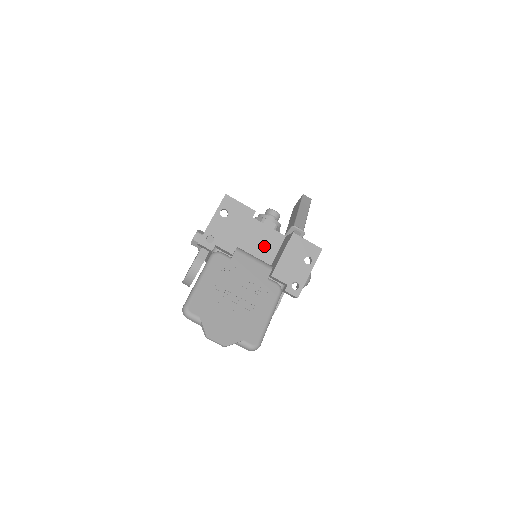
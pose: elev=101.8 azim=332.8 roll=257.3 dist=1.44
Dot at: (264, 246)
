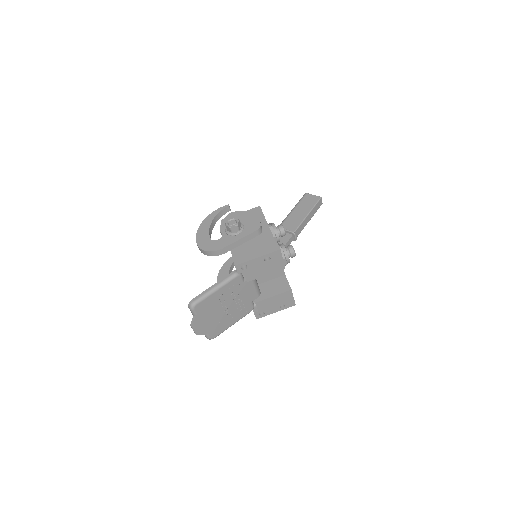
Dot at: occluded
